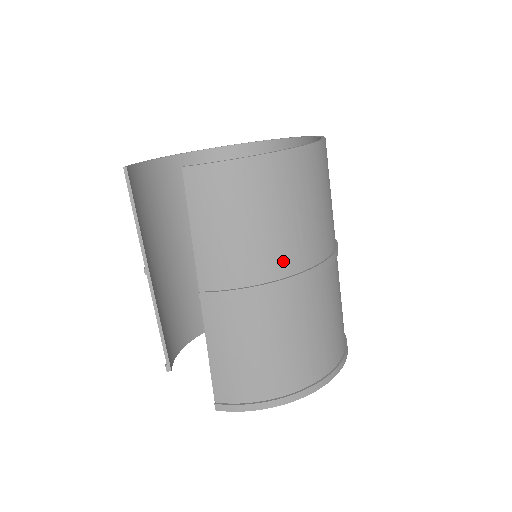
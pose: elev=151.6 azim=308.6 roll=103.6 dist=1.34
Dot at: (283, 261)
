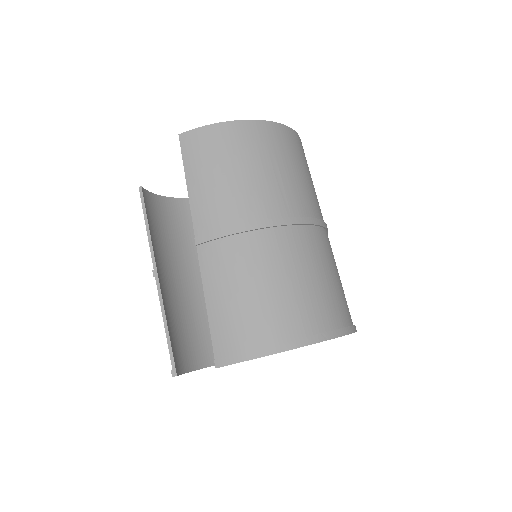
Dot at: (268, 205)
